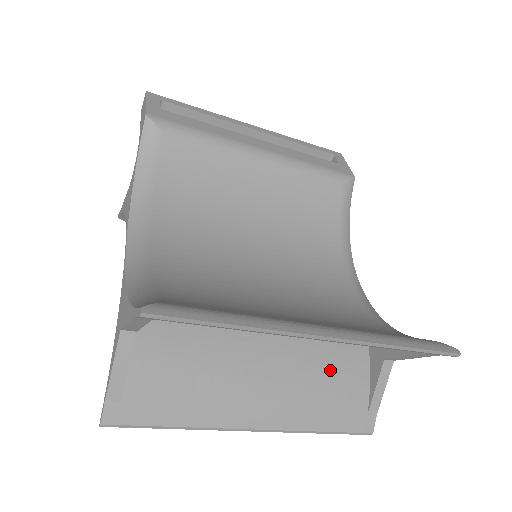
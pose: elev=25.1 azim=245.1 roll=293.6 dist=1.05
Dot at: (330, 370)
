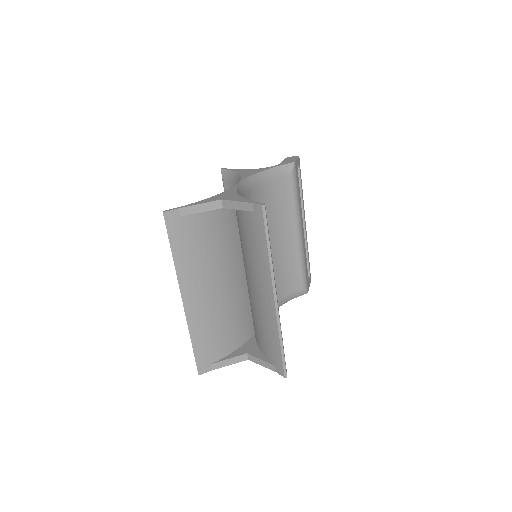
Dot at: (227, 327)
